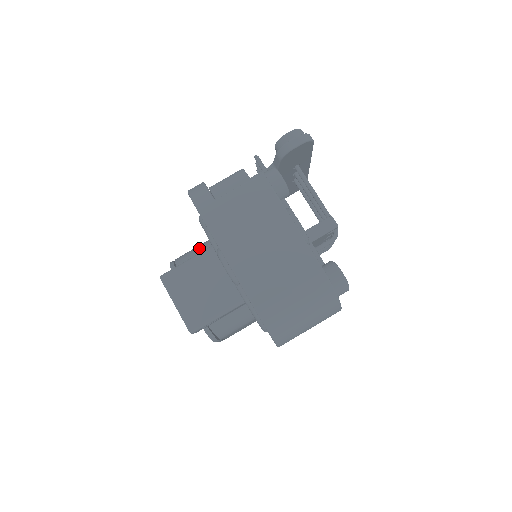
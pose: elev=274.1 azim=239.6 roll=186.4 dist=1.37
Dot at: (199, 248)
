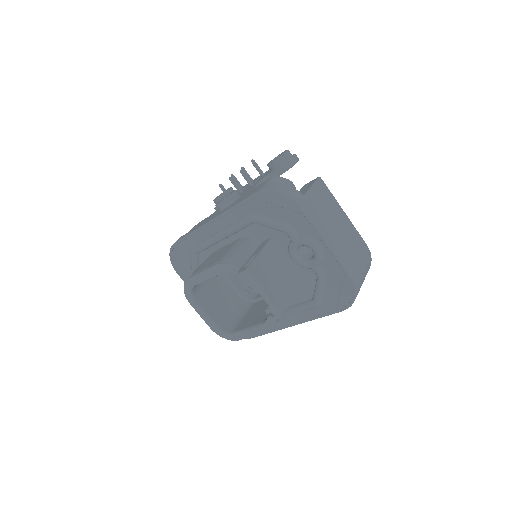
Dot at: (245, 247)
